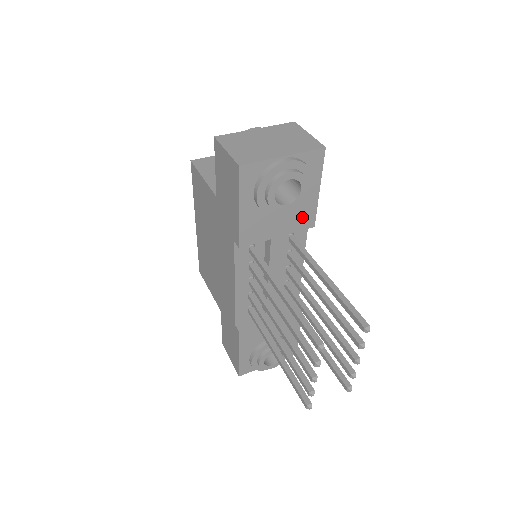
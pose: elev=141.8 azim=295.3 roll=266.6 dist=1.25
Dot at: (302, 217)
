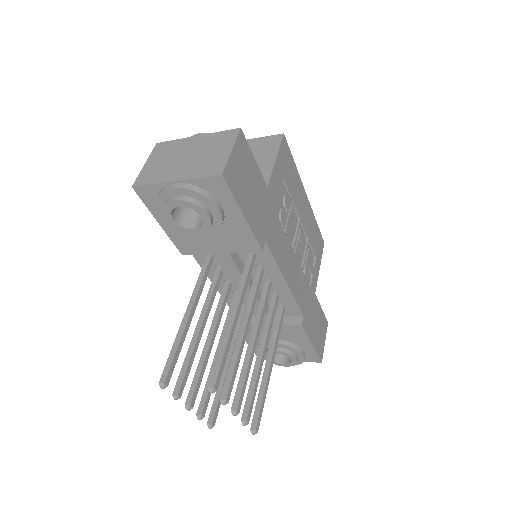
Dot at: (239, 239)
